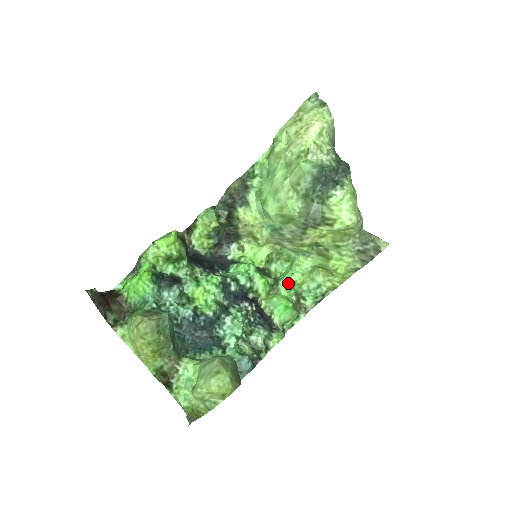
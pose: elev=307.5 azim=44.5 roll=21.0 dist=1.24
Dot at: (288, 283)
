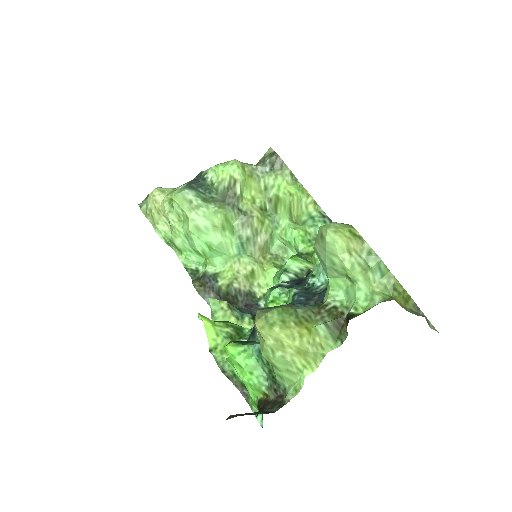
Dot at: (302, 243)
